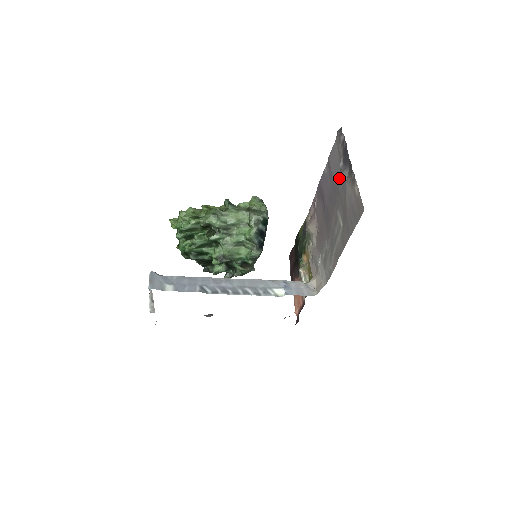
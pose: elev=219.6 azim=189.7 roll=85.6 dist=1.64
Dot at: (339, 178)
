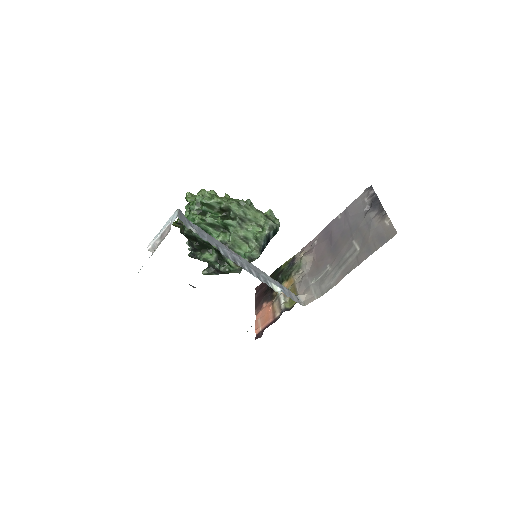
Dot at: (362, 218)
